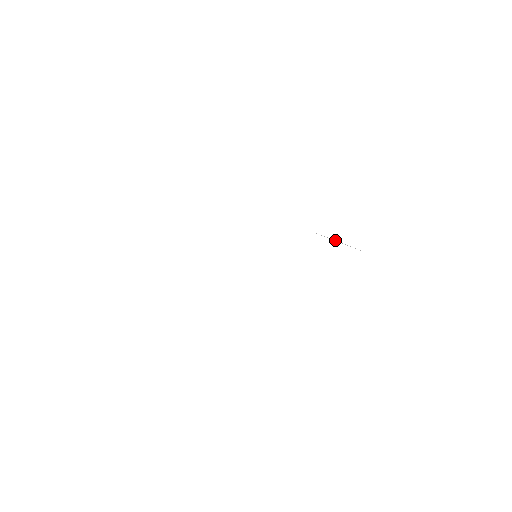
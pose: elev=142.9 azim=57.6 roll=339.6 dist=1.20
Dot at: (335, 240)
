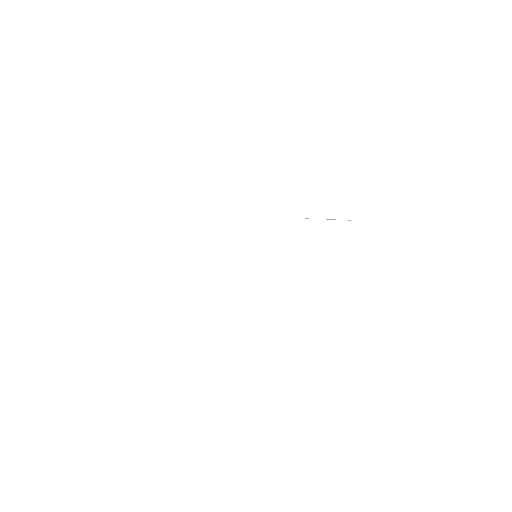
Dot at: (327, 219)
